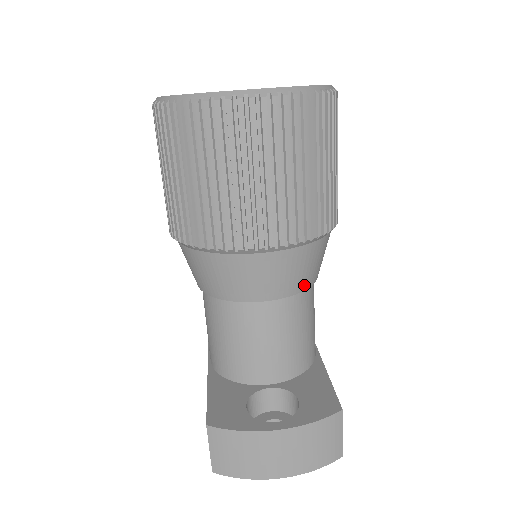
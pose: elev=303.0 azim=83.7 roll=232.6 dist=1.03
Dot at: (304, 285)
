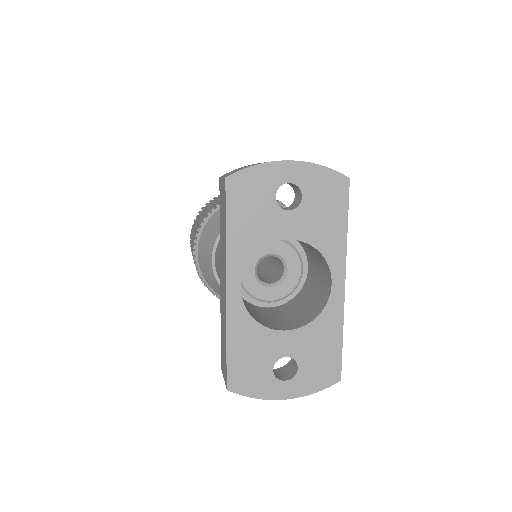
Dot at: occluded
